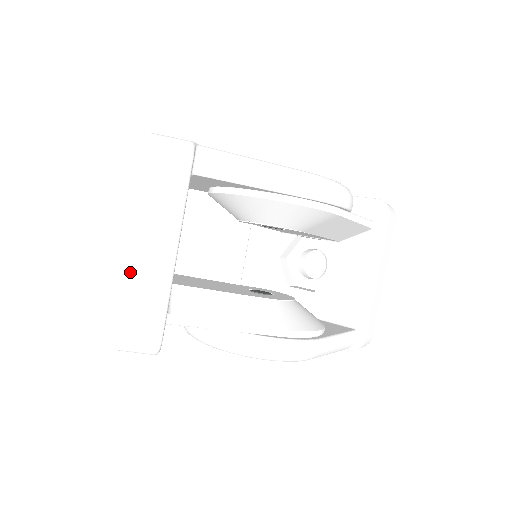
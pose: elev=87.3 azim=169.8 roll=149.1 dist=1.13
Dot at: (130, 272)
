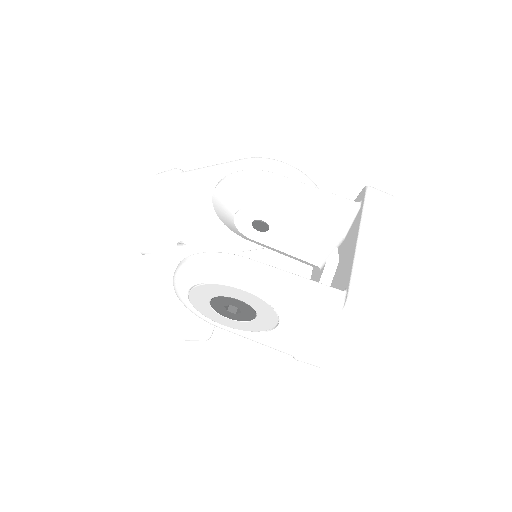
Dot at: (125, 230)
